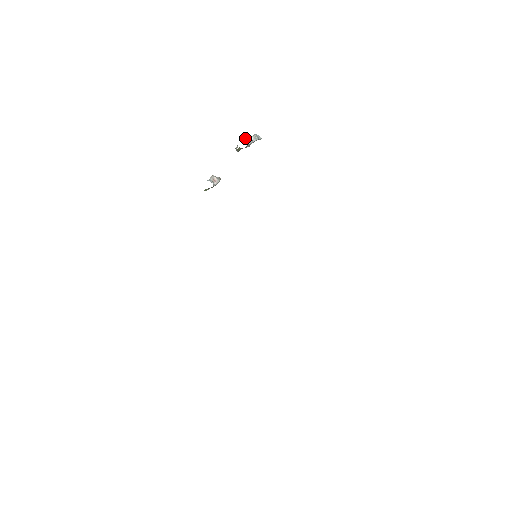
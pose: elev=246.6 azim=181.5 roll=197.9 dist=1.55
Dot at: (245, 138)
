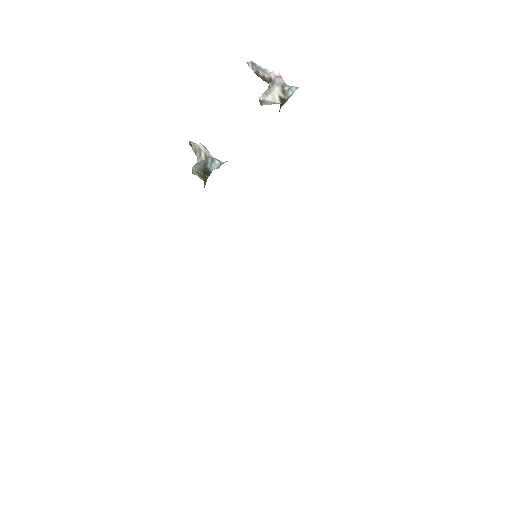
Dot at: (284, 82)
